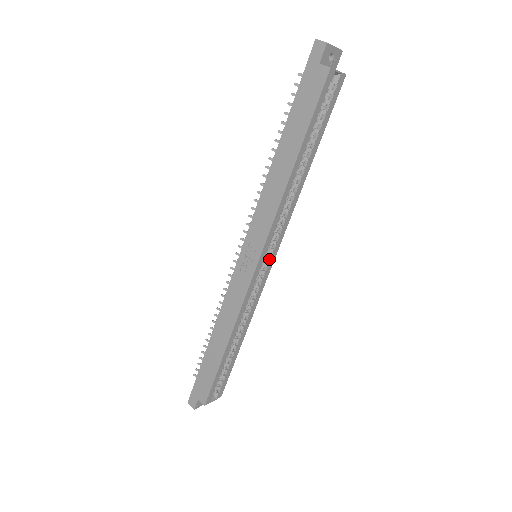
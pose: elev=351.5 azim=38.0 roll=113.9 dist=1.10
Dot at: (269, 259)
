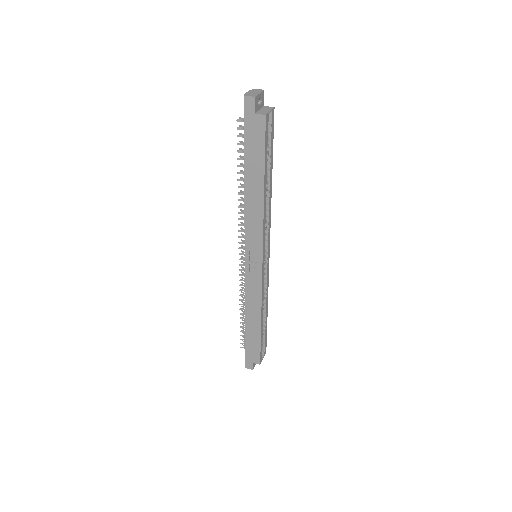
Dot at: (267, 254)
